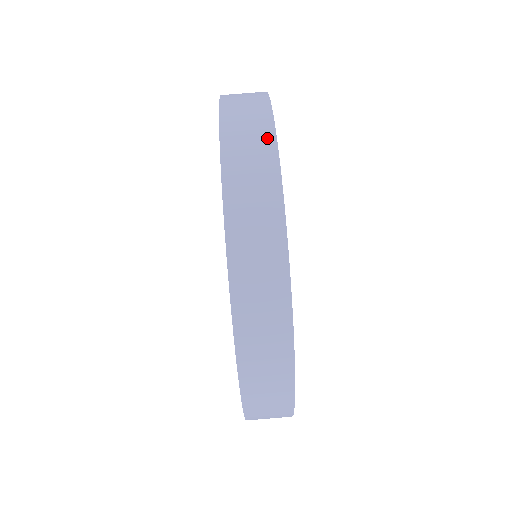
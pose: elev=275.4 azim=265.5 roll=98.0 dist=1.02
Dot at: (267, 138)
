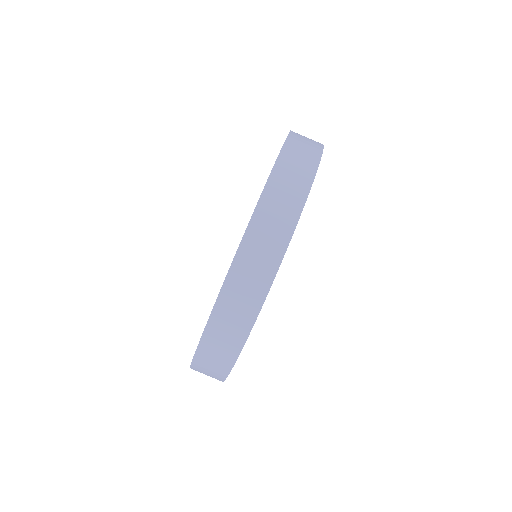
Dot at: (271, 268)
